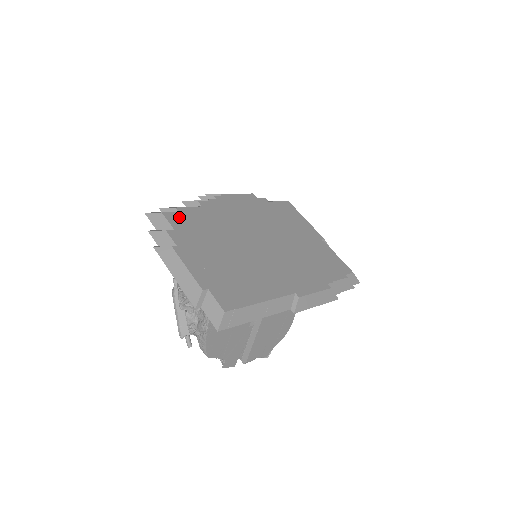
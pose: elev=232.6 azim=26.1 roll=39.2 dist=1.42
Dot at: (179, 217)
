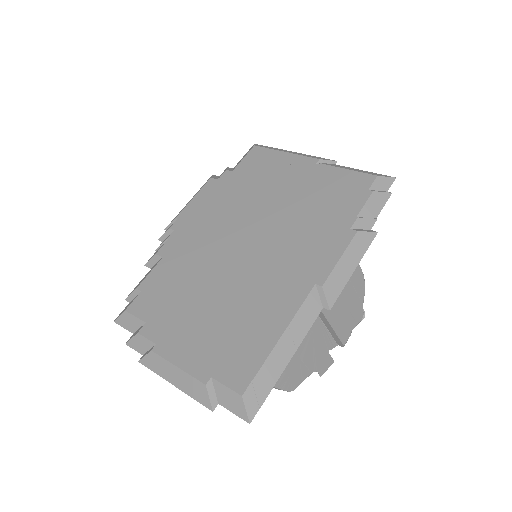
Dot at: (144, 299)
